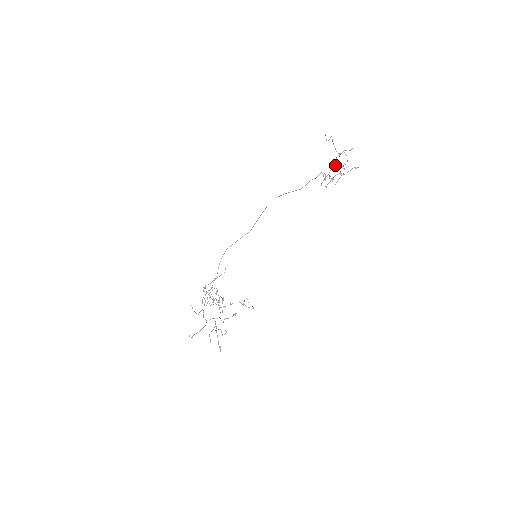
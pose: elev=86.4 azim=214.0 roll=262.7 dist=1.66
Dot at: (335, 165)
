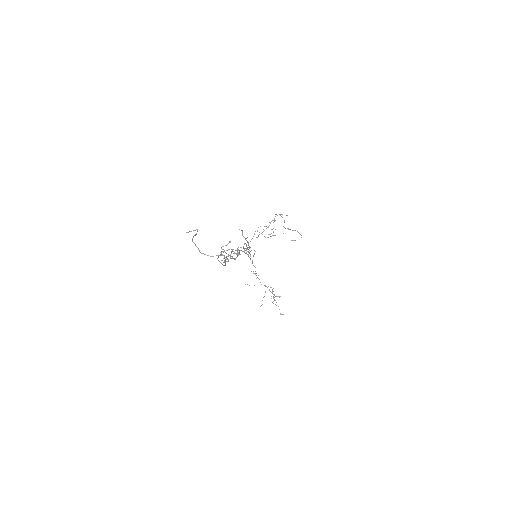
Dot at: occluded
